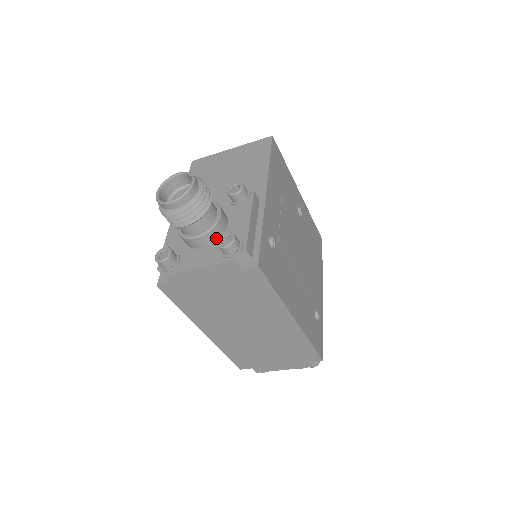
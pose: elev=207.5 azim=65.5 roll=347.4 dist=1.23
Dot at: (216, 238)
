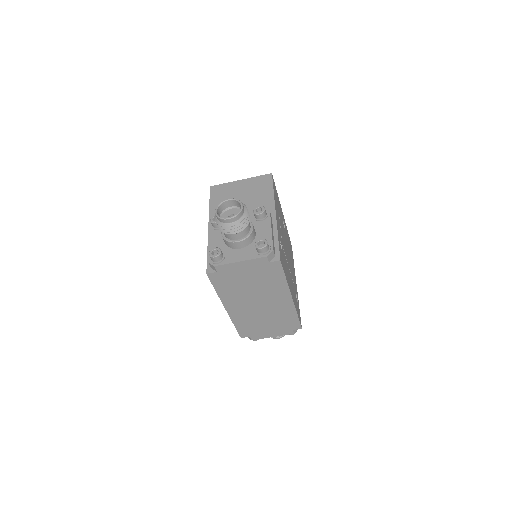
Dot at: (250, 242)
